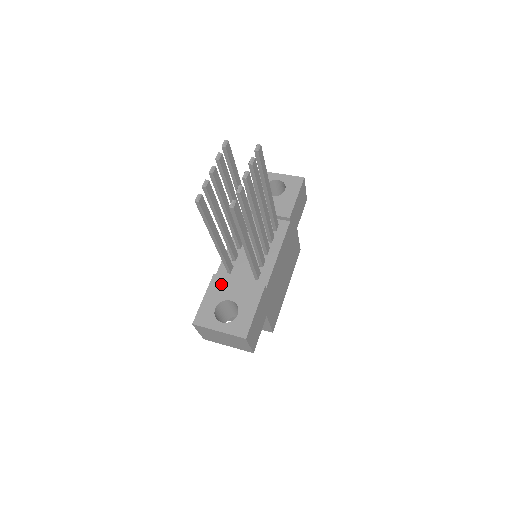
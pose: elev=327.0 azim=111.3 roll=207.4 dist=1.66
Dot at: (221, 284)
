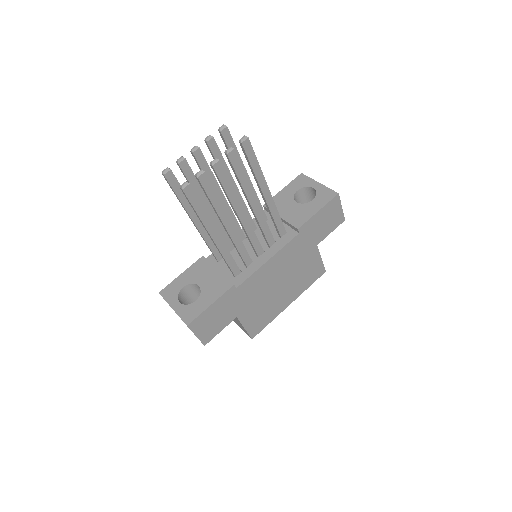
Dot at: (201, 268)
